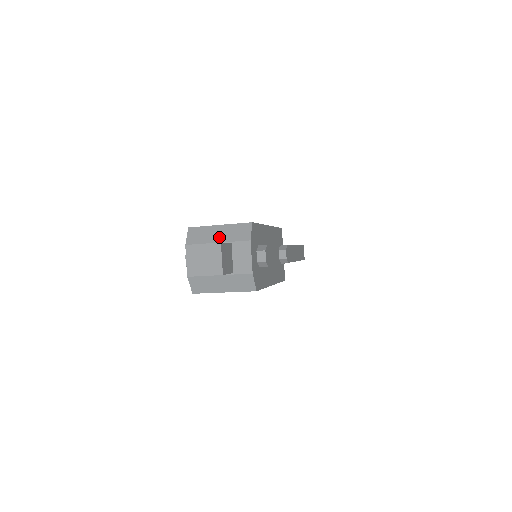
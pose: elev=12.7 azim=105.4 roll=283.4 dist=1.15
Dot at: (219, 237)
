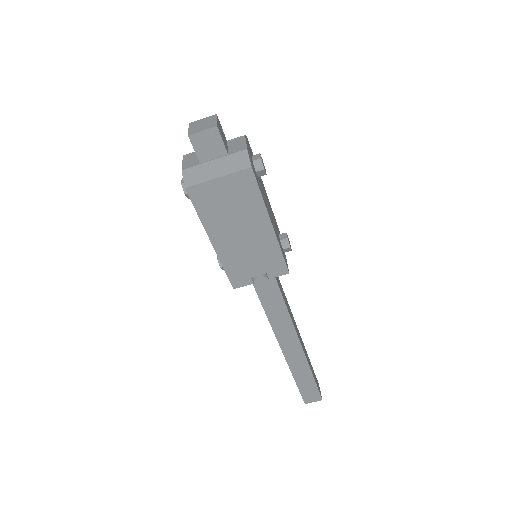
Dot at: occluded
